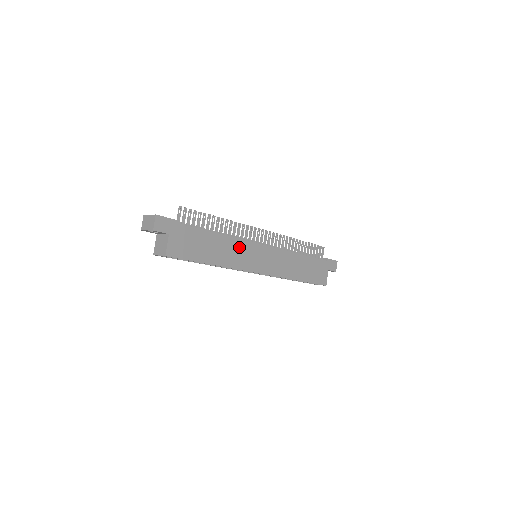
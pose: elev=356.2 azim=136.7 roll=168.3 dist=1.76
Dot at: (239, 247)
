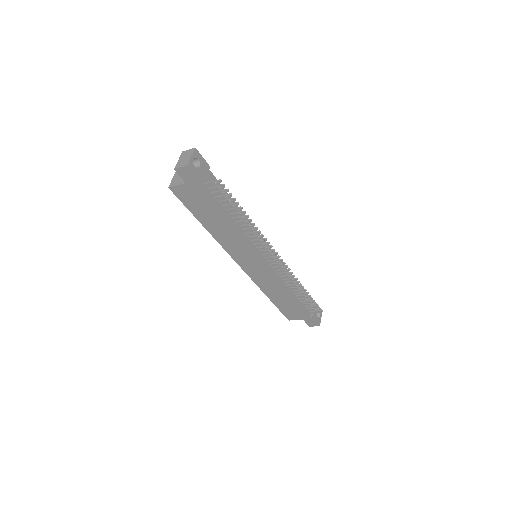
Dot at: (240, 243)
